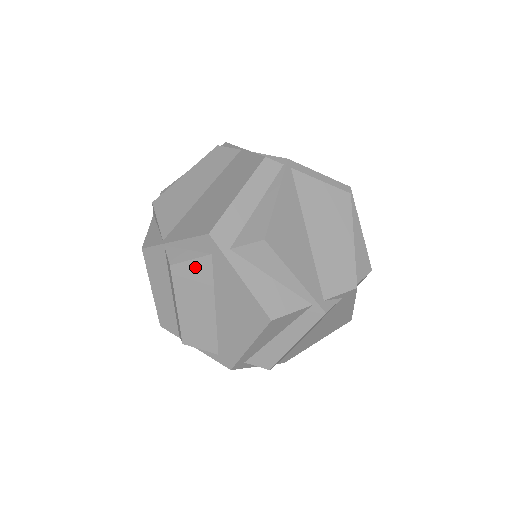
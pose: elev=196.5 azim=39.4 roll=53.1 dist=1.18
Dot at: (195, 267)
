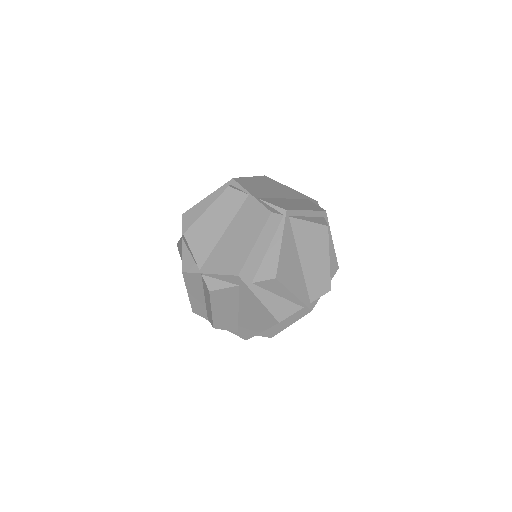
Dot at: (227, 292)
